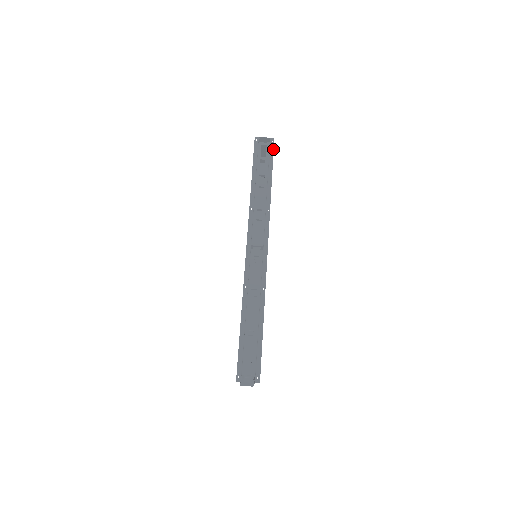
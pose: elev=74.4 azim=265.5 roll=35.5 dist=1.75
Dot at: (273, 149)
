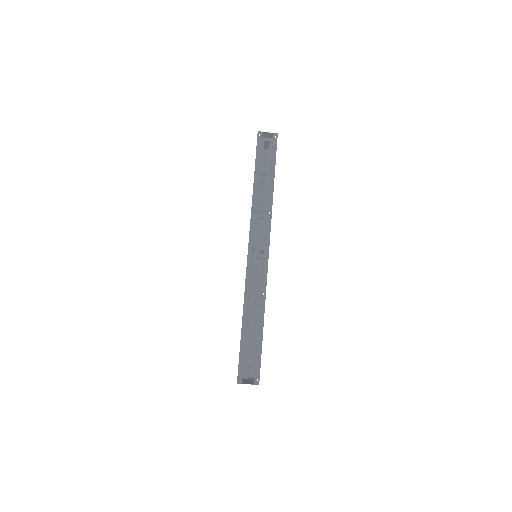
Dot at: (276, 146)
